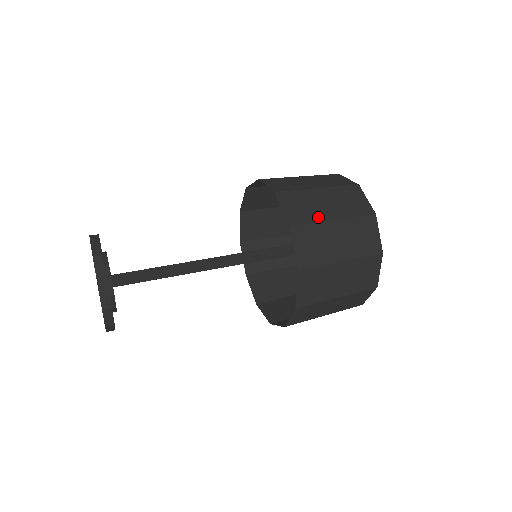
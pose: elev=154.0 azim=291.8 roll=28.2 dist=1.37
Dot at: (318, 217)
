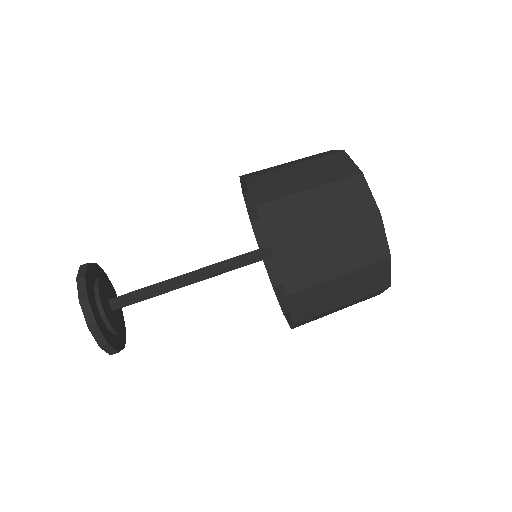
Dot at: (326, 308)
